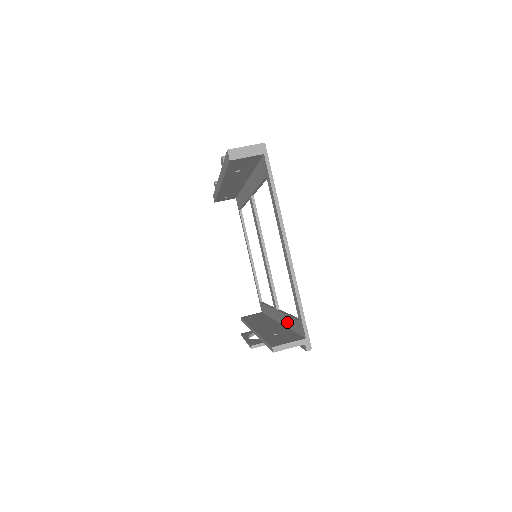
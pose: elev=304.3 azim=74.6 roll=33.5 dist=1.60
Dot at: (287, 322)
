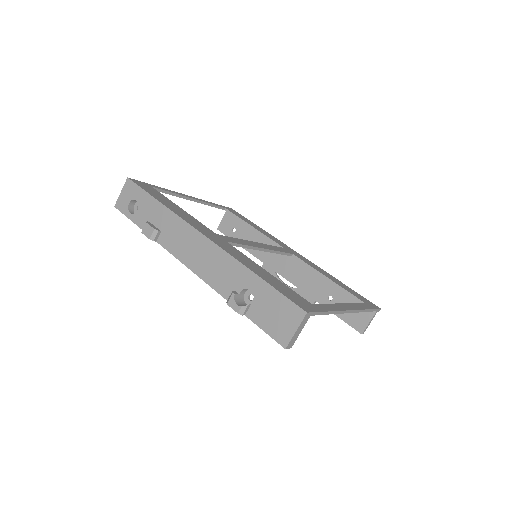
Dot at: occluded
